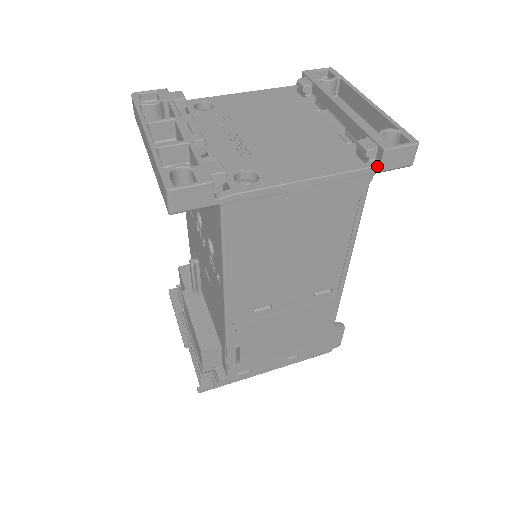
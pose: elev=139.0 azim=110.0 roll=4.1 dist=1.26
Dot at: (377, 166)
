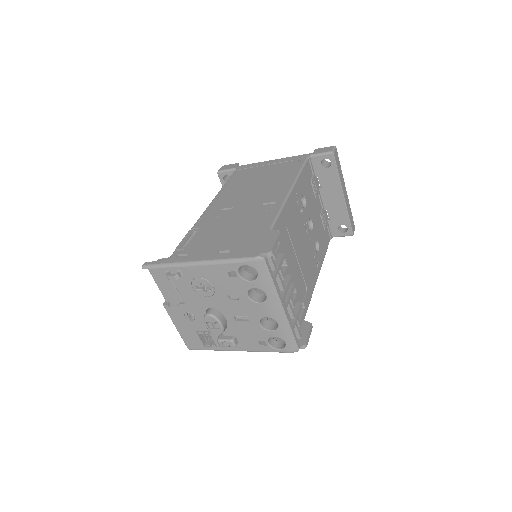
Dot at: (311, 153)
